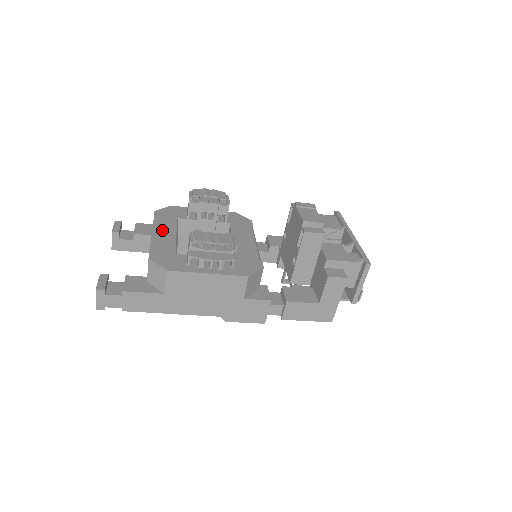
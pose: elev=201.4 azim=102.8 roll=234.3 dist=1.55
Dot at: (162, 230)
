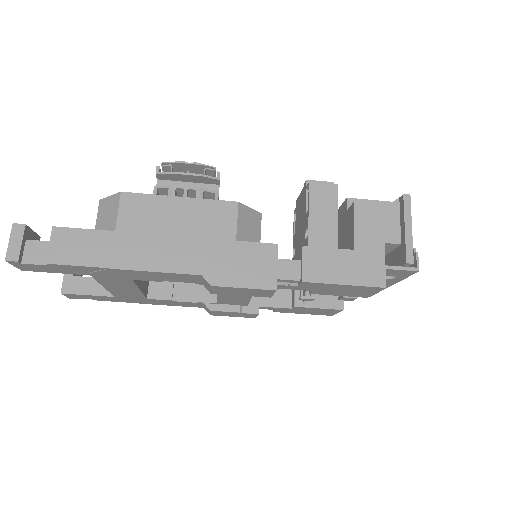
Dot at: occluded
